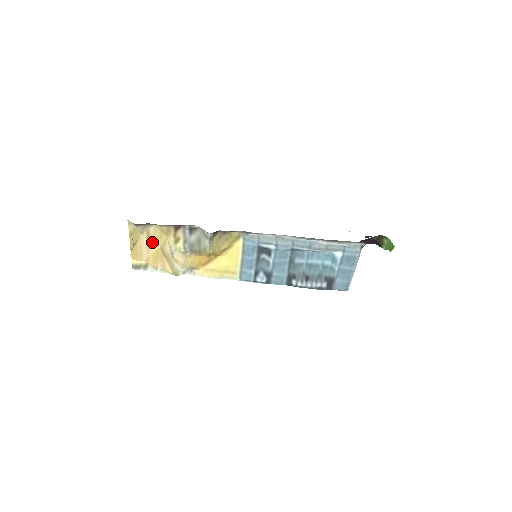
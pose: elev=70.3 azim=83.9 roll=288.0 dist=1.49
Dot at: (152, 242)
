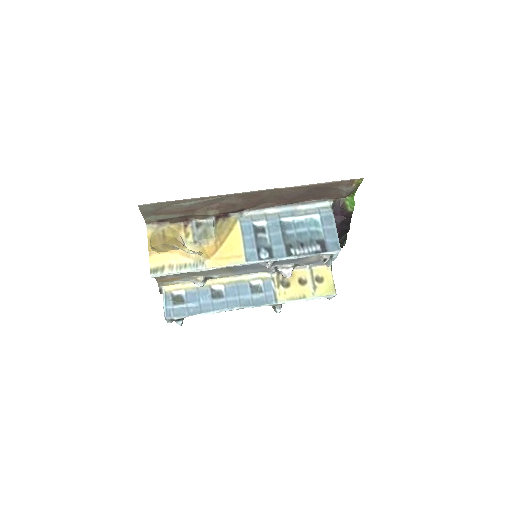
Dot at: (167, 236)
